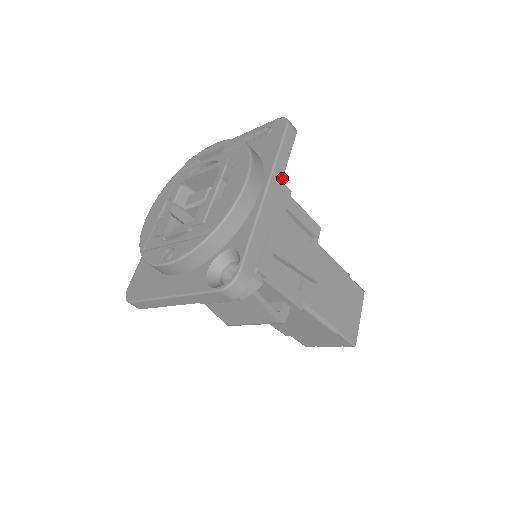
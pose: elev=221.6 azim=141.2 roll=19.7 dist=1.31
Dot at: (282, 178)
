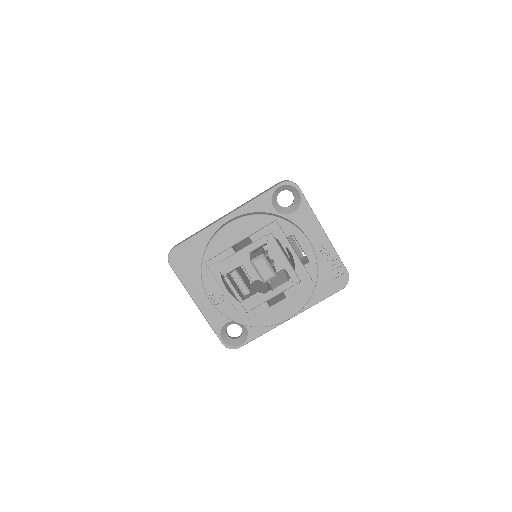
Dot at: occluded
